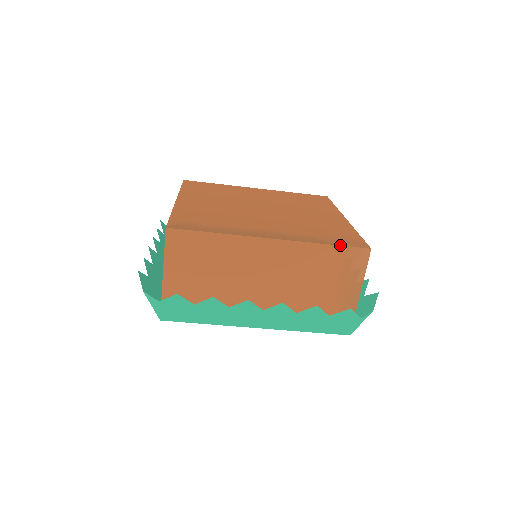
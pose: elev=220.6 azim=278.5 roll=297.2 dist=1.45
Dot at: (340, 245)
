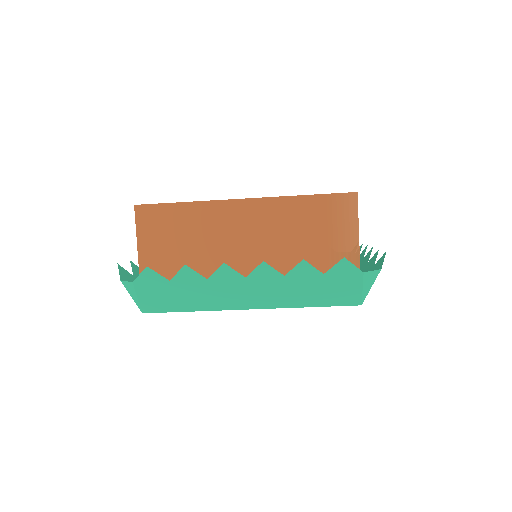
Dot at: (321, 194)
